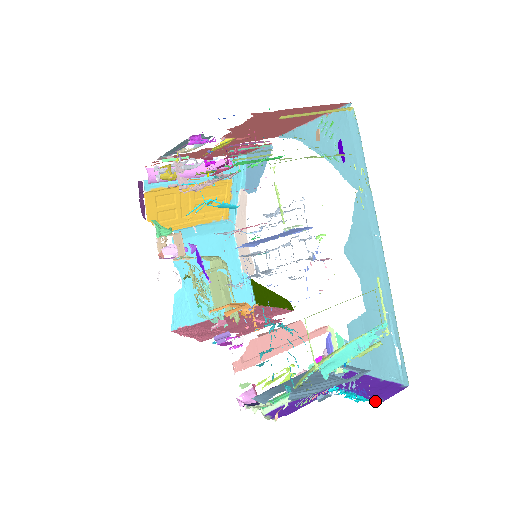
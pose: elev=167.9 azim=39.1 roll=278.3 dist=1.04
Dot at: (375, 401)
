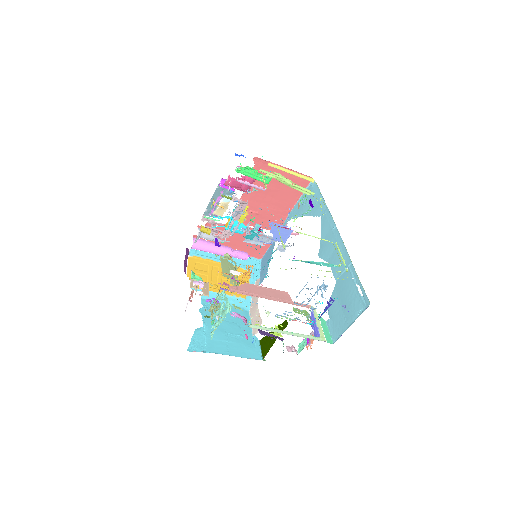
Dot at: occluded
